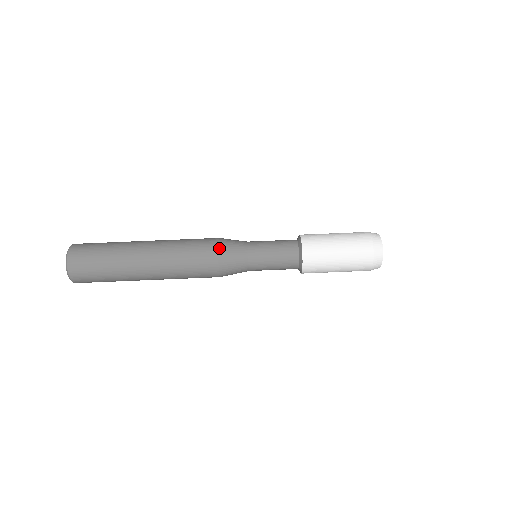
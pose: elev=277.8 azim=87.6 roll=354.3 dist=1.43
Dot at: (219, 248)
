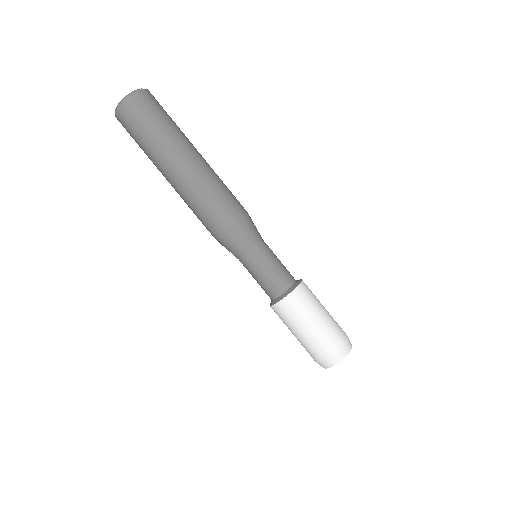
Dot at: (233, 225)
